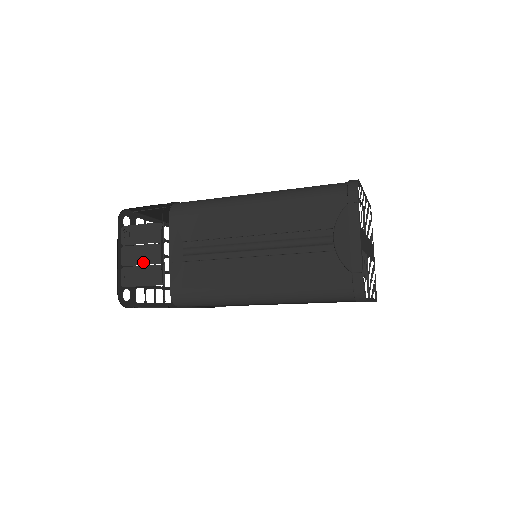
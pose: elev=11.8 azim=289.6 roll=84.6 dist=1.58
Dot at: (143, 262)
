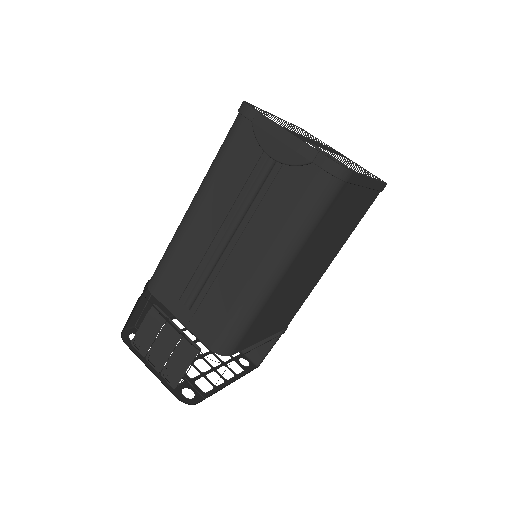
Dot at: (169, 351)
